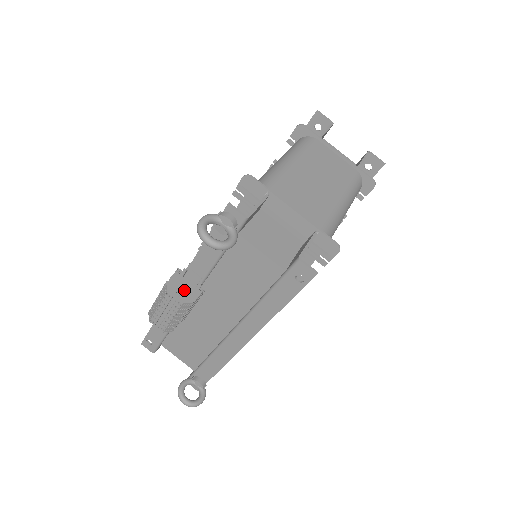
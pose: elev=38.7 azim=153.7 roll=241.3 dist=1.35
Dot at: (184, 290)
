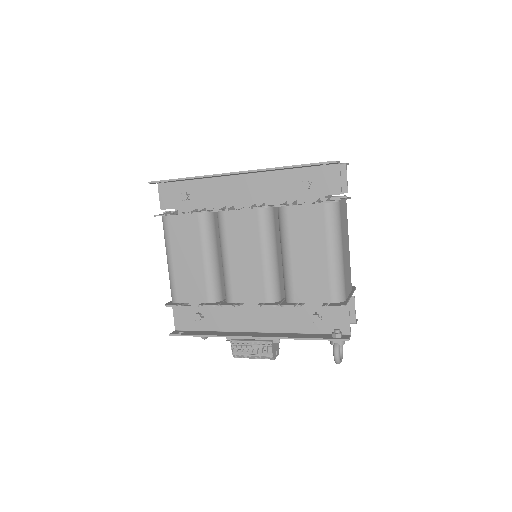
Dot at: (276, 348)
